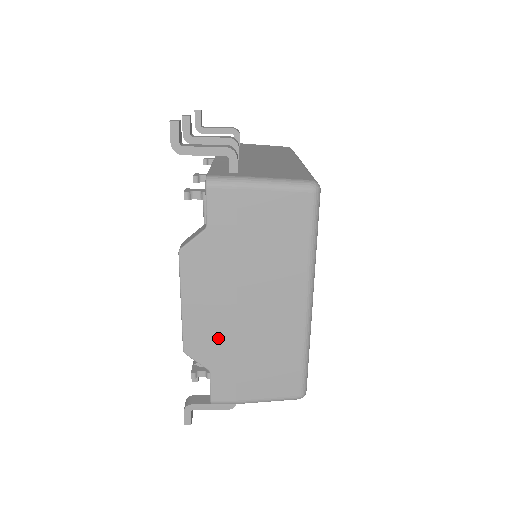
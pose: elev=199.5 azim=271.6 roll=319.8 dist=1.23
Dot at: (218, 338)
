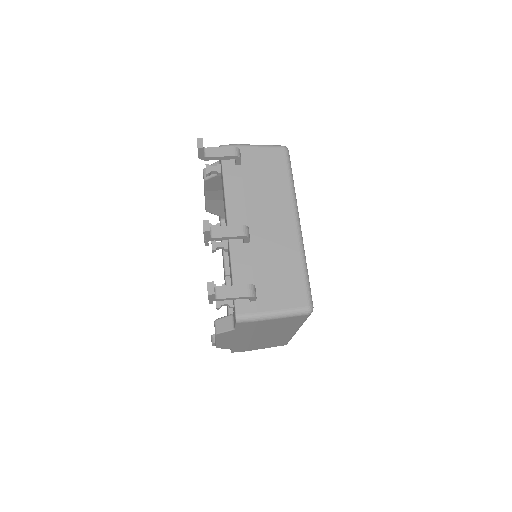
Dot at: (238, 344)
